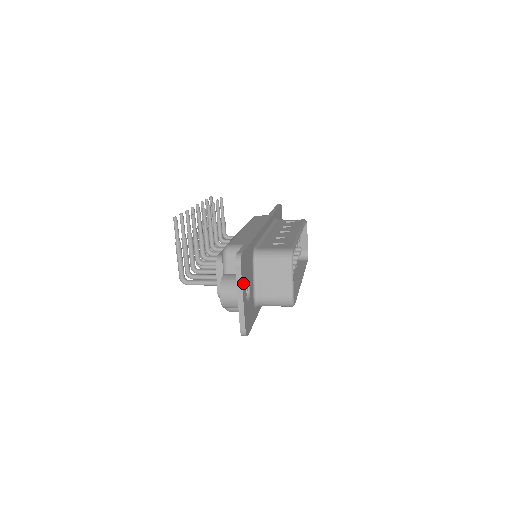
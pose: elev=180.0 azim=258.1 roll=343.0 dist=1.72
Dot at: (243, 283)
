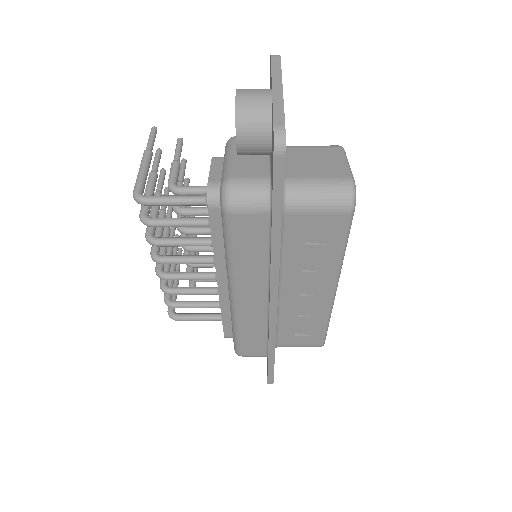
Dot at: occluded
